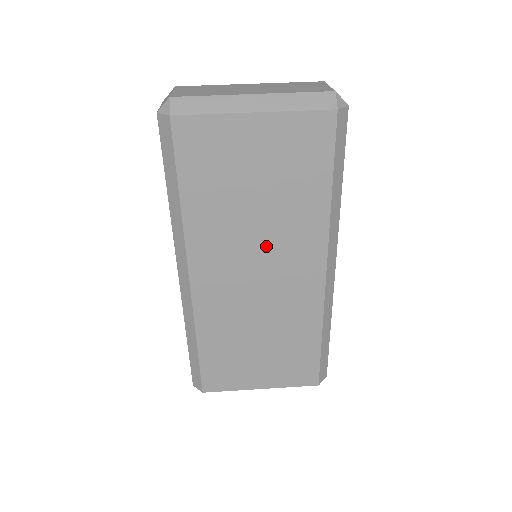
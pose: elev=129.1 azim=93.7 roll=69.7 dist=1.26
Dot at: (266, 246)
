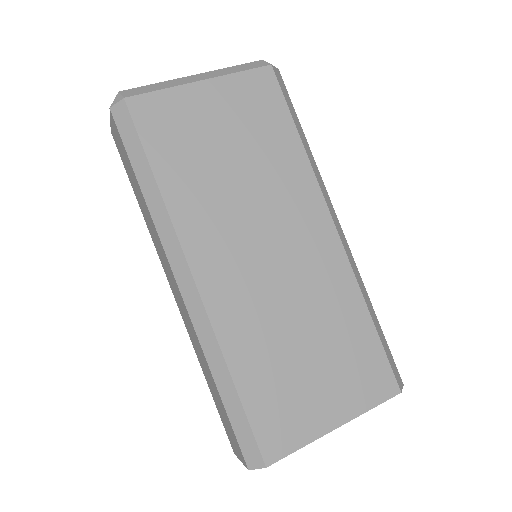
Dot at: (263, 212)
